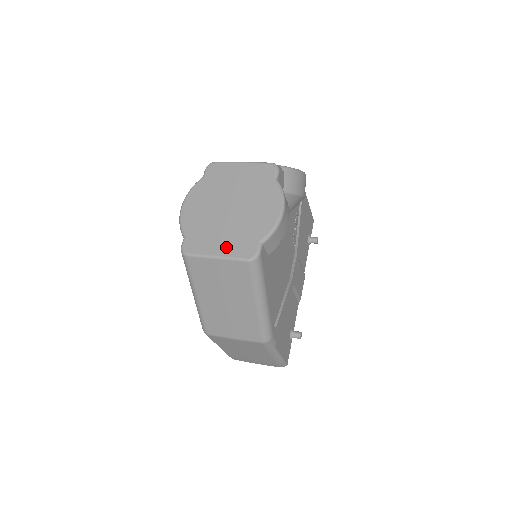
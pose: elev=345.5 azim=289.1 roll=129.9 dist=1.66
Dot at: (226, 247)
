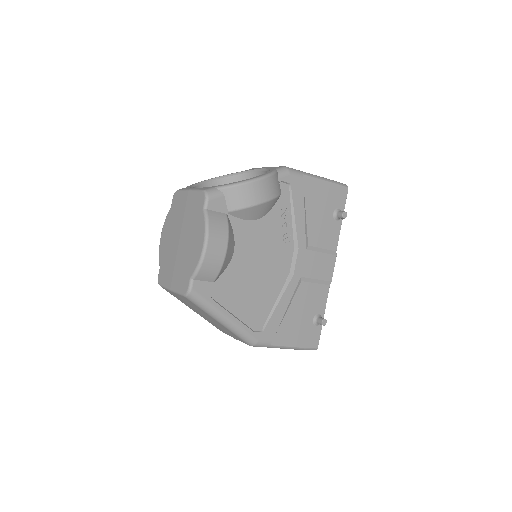
Dot at: (175, 281)
